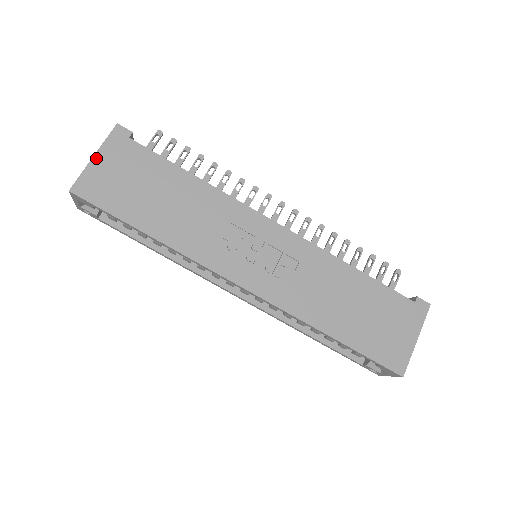
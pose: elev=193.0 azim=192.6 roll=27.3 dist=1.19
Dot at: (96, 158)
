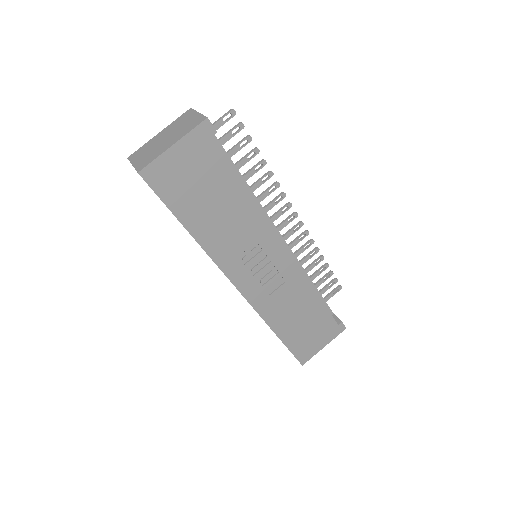
Dot at: (174, 148)
